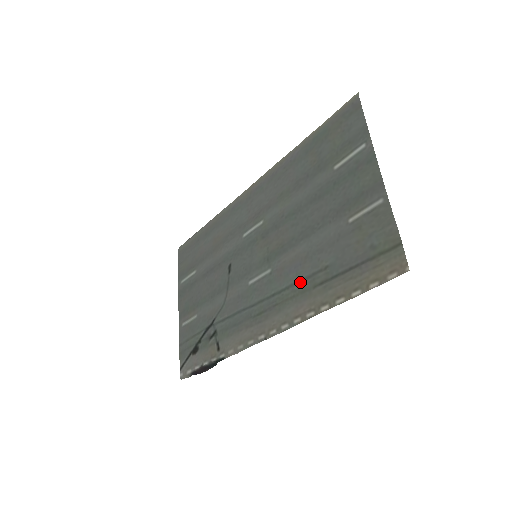
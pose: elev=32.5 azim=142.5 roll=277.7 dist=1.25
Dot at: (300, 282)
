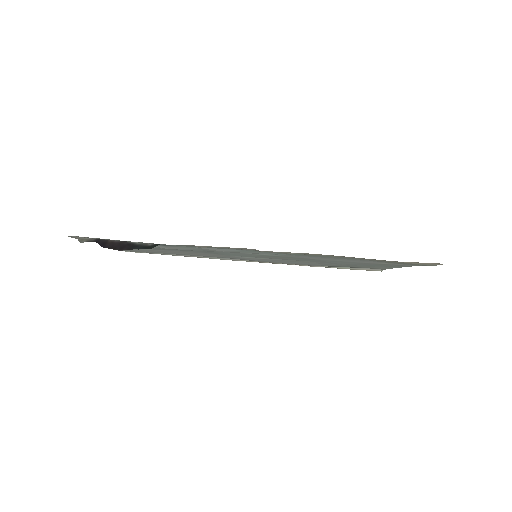
Dot at: (319, 256)
